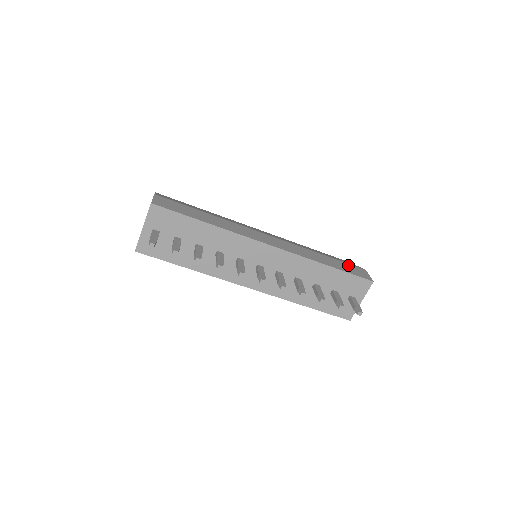
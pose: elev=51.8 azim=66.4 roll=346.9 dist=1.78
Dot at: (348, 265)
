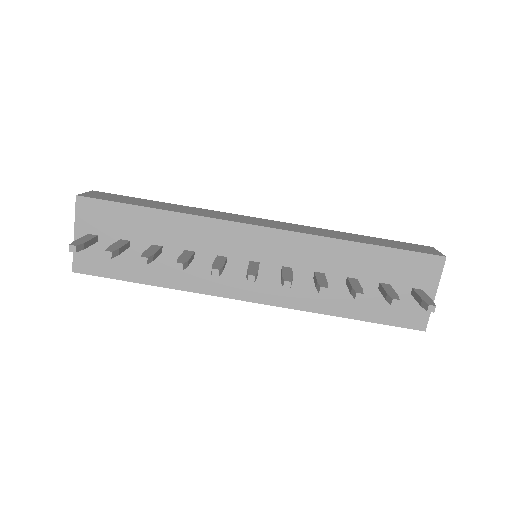
Dot at: (400, 242)
